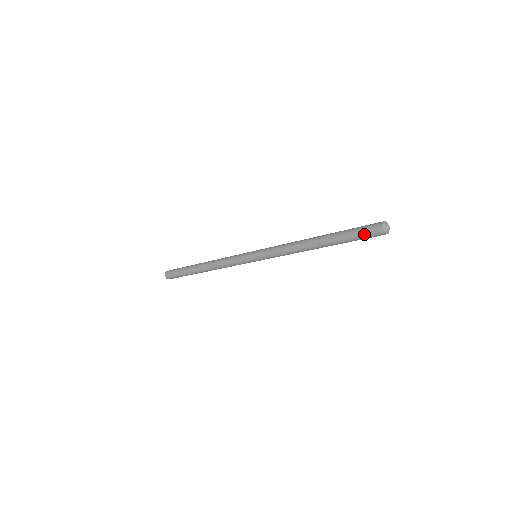
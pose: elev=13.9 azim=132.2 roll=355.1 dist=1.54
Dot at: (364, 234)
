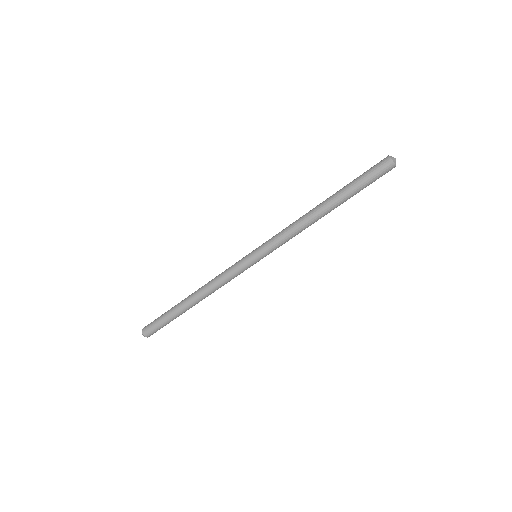
Dot at: (374, 175)
